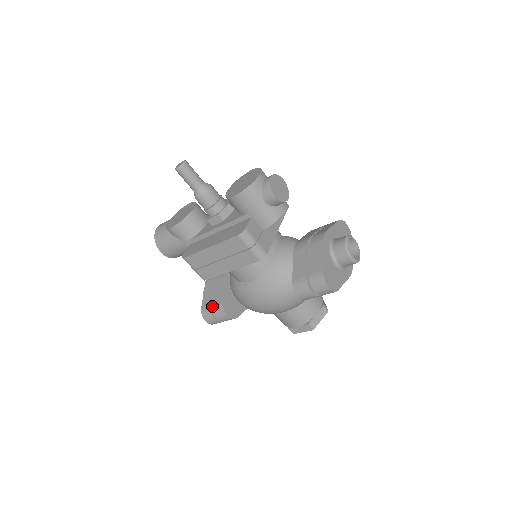
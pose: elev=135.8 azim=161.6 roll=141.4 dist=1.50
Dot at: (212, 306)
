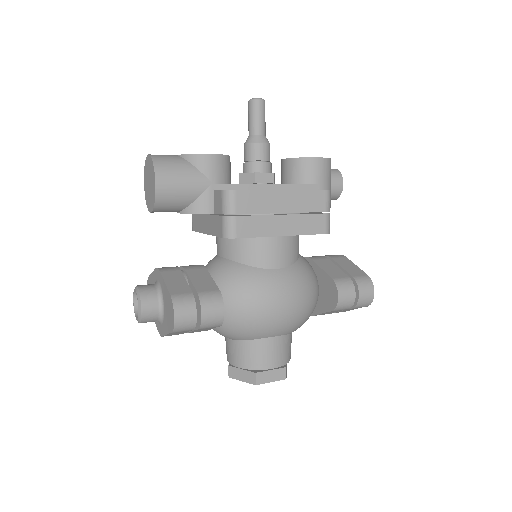
Dot at: (198, 293)
